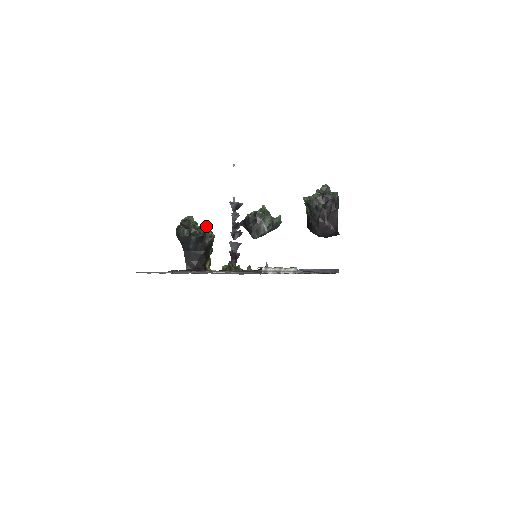
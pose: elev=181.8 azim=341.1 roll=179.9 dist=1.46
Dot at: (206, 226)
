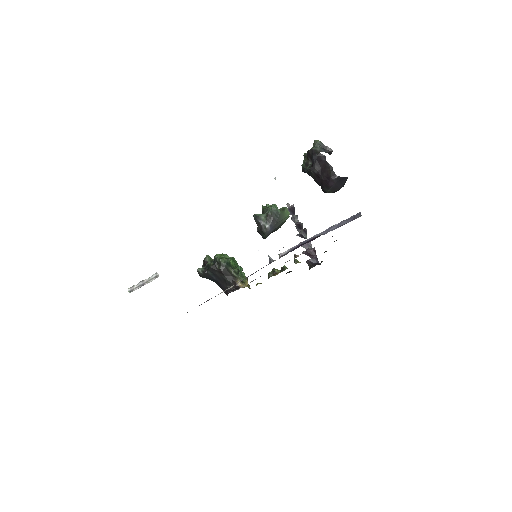
Dot at: (216, 256)
